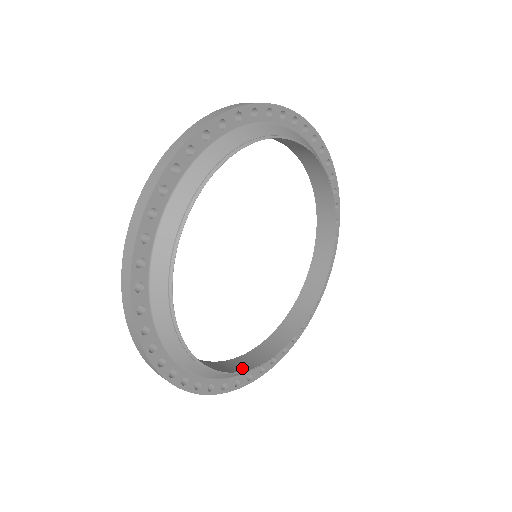
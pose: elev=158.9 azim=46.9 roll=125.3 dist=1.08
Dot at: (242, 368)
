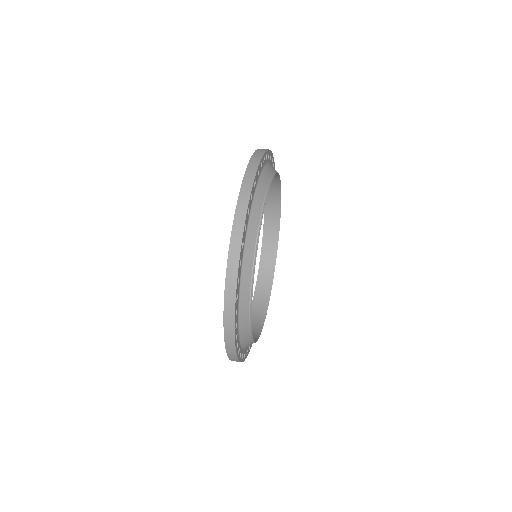
Dot at: (272, 267)
